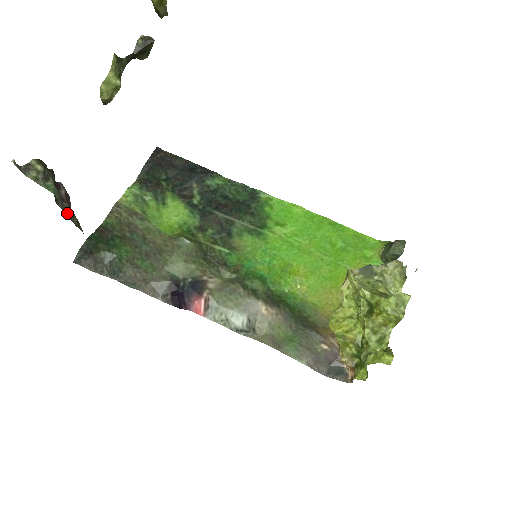
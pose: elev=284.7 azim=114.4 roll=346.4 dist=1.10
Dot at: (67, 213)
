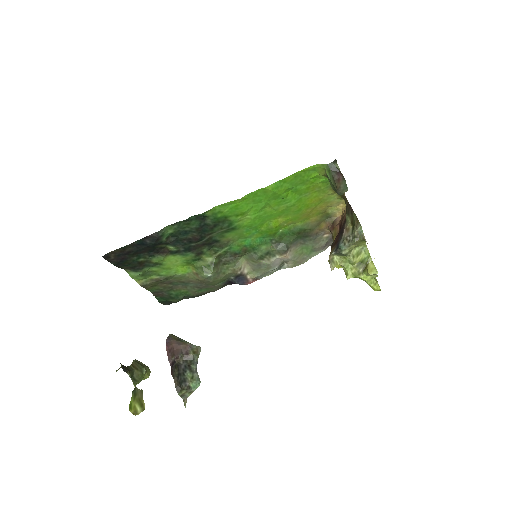
Dot at: (194, 364)
